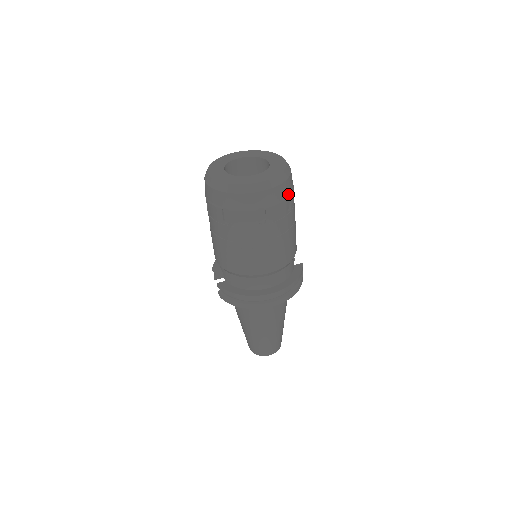
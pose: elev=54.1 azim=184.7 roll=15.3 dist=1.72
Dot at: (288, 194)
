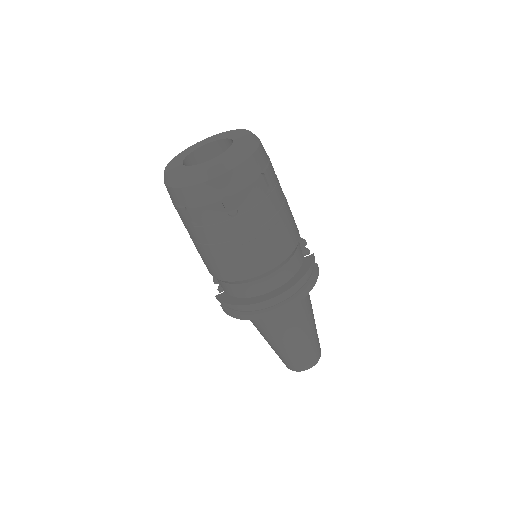
Dot at: (259, 173)
